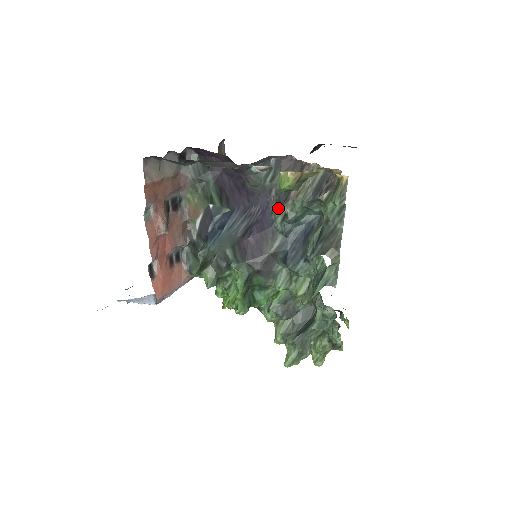
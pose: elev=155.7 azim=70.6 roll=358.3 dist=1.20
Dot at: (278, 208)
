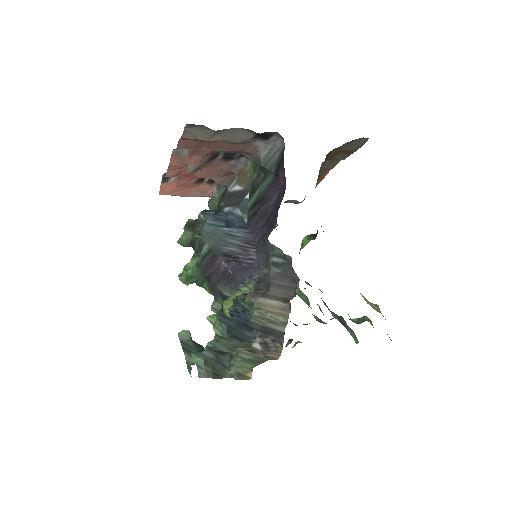
Dot at: (254, 283)
